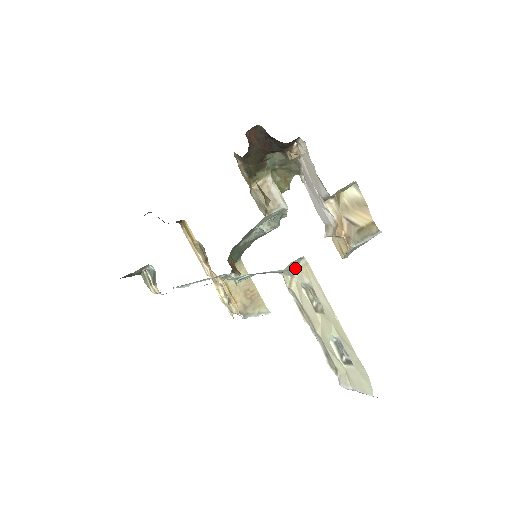
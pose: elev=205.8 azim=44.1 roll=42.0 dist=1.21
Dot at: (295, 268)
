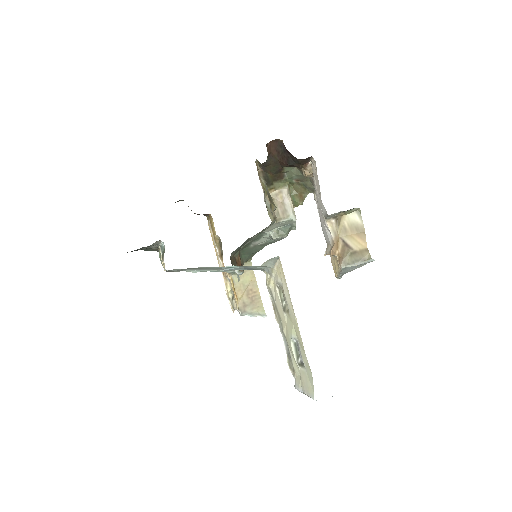
Dot at: (273, 267)
